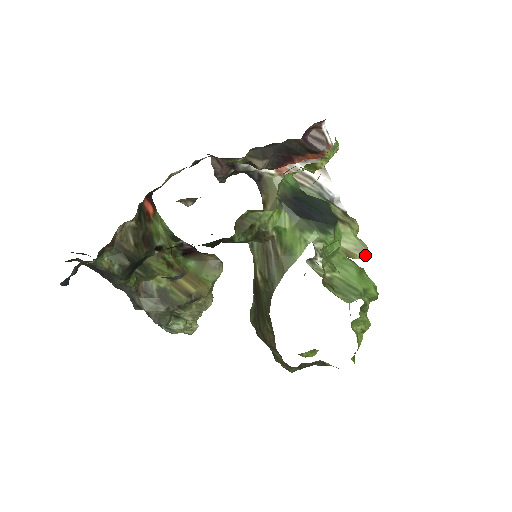
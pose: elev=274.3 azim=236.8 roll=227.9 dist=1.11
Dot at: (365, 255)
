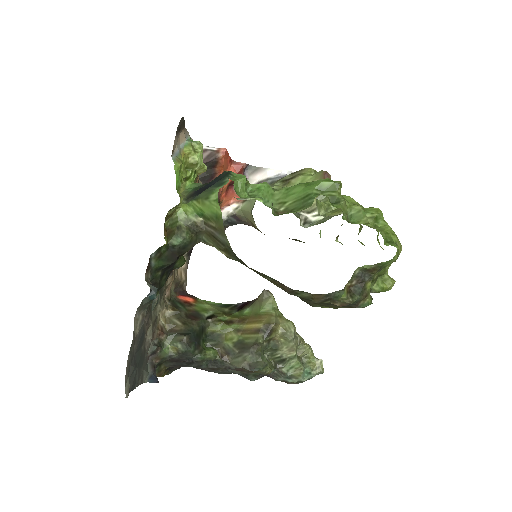
Dot at: (327, 176)
